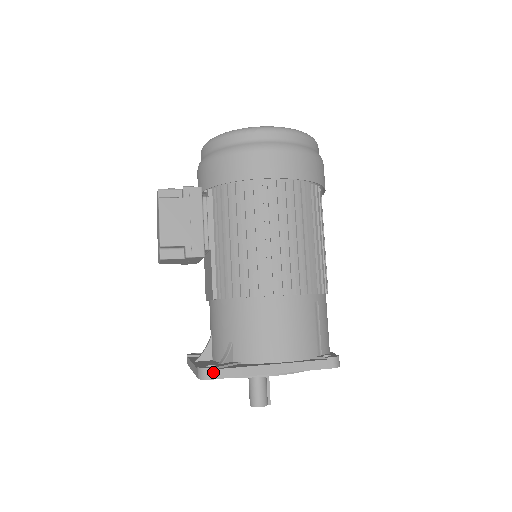
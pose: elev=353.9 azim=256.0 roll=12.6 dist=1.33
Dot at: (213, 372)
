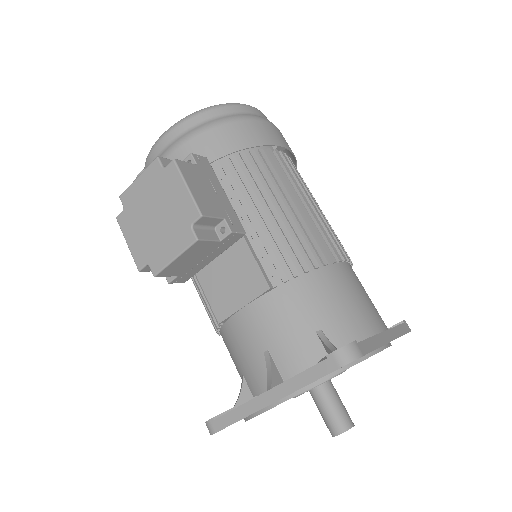
Dot at: (358, 346)
